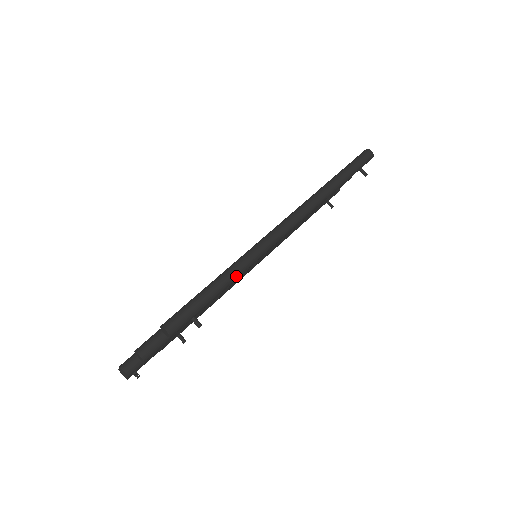
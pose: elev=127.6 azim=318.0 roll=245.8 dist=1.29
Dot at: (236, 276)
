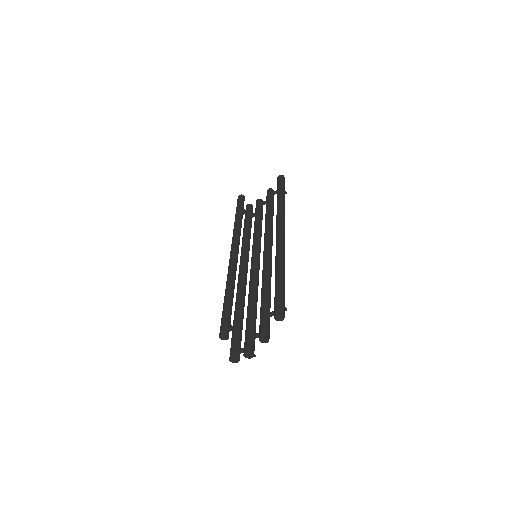
Dot at: (284, 272)
